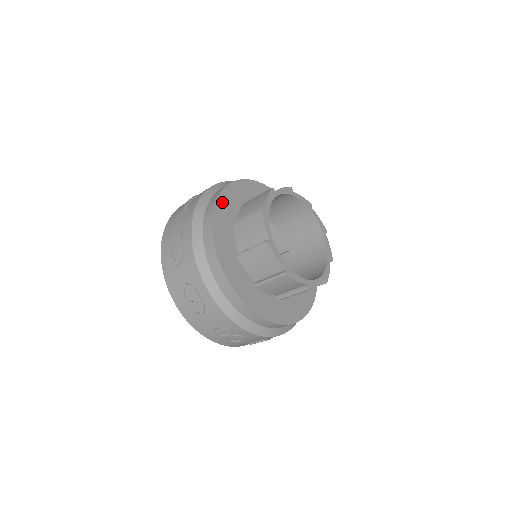
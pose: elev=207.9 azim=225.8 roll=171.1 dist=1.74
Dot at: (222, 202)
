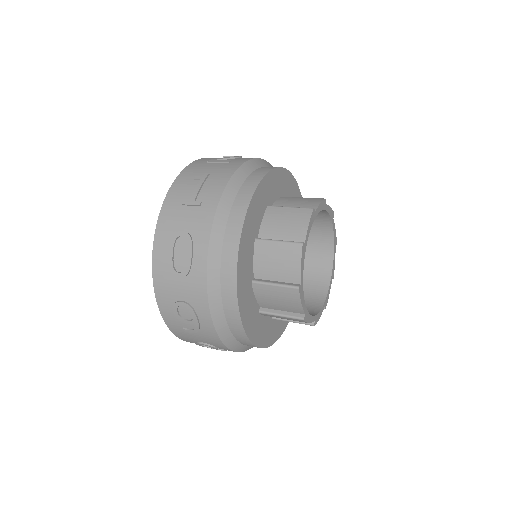
Dot at: (251, 212)
